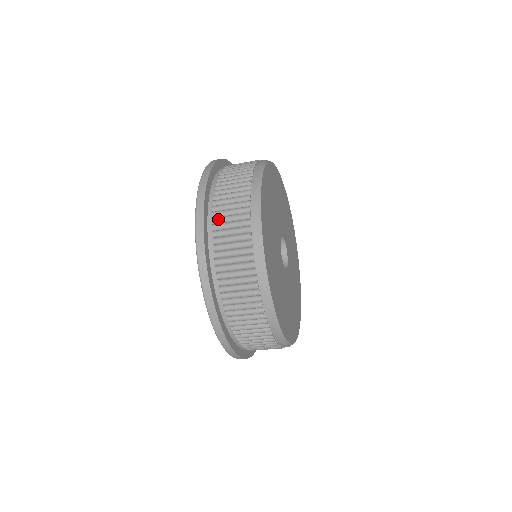
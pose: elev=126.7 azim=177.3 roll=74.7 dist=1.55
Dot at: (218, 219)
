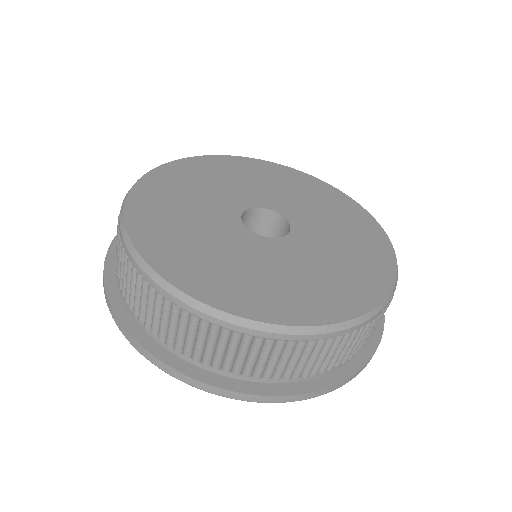
Dot at: (139, 315)
